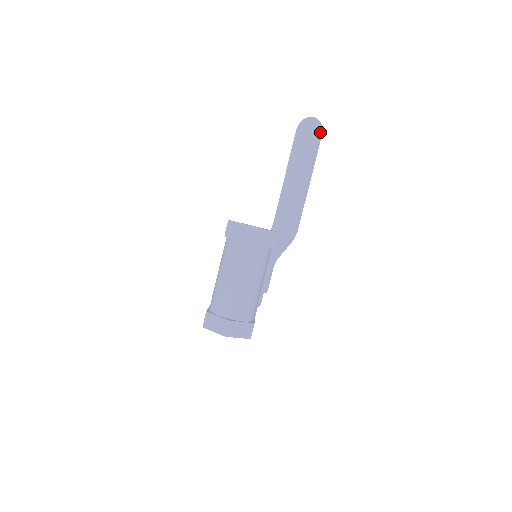
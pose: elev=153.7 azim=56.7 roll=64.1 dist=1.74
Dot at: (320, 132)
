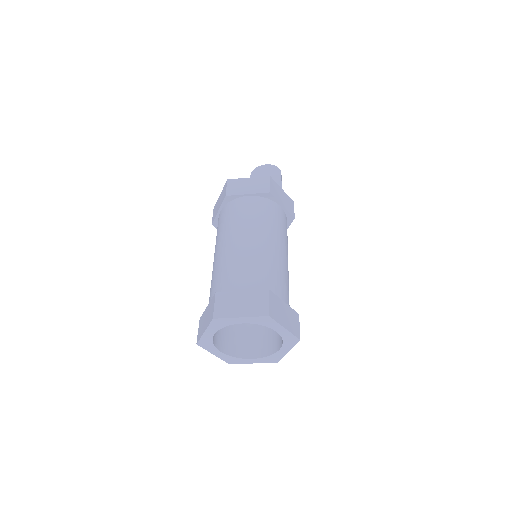
Dot at: (280, 173)
